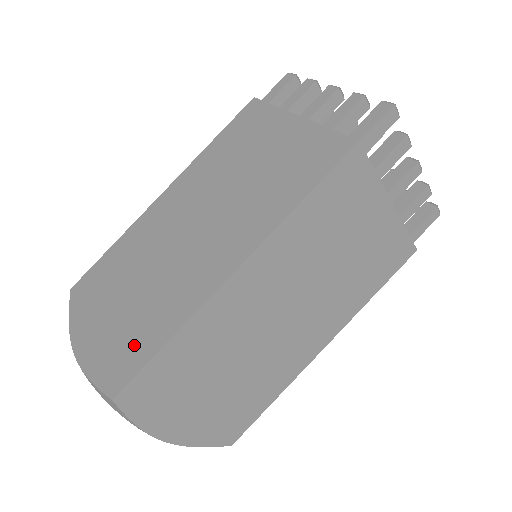
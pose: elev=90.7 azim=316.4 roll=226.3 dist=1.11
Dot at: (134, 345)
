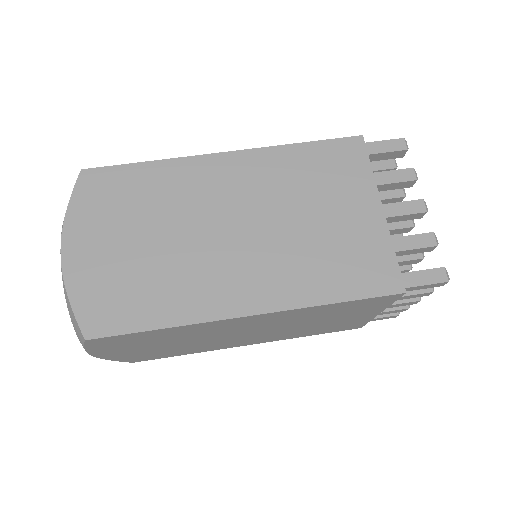
Dot at: (127, 303)
